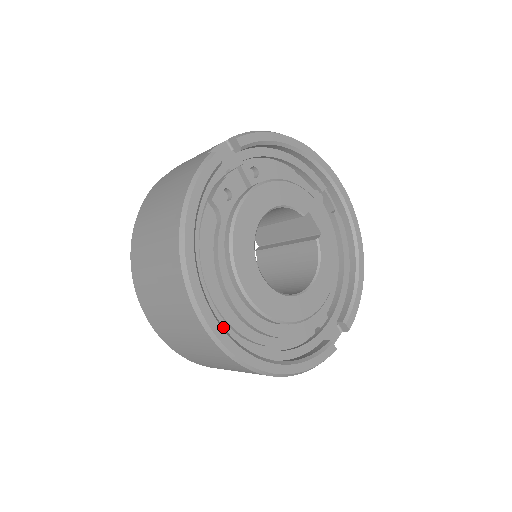
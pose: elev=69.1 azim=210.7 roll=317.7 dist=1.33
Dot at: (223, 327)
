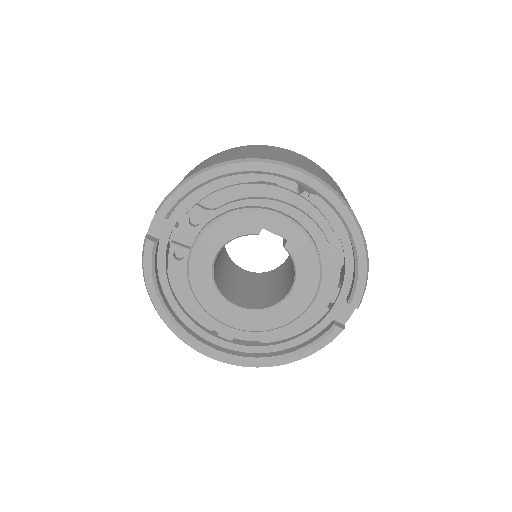
Dot at: (217, 350)
